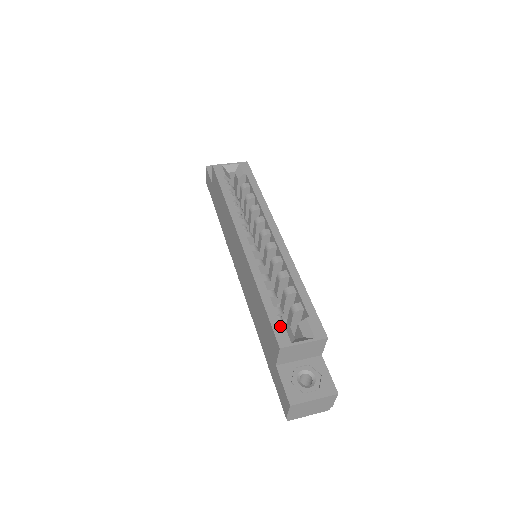
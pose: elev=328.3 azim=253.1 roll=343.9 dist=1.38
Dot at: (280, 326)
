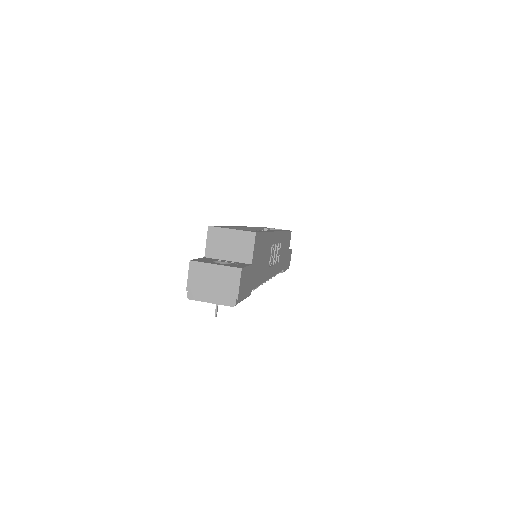
Dot at: occluded
